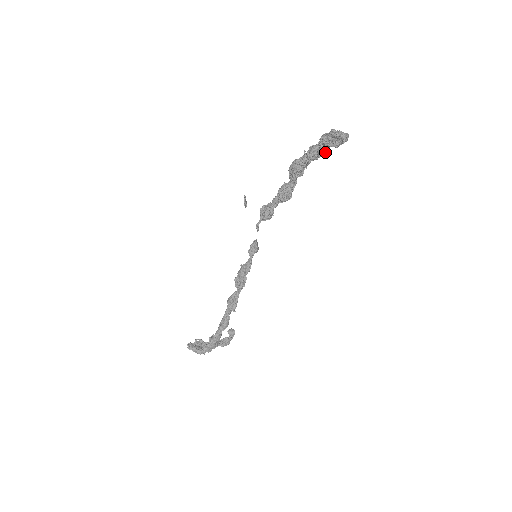
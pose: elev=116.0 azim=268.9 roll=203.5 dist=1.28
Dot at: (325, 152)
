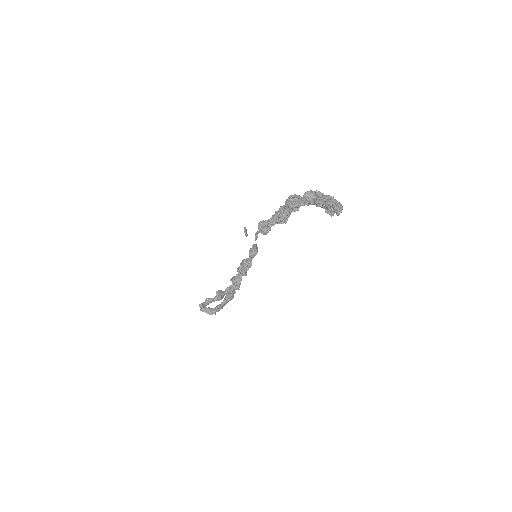
Dot at: occluded
